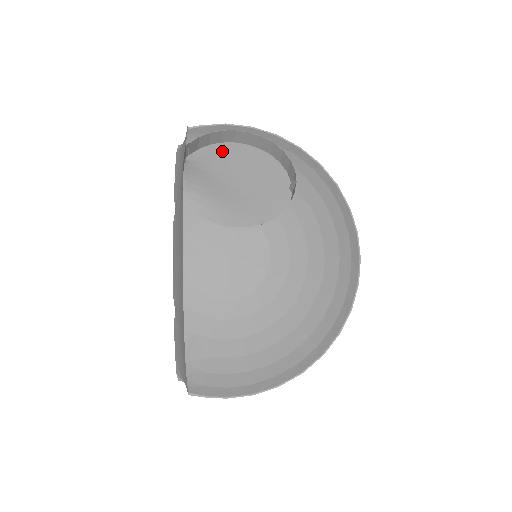
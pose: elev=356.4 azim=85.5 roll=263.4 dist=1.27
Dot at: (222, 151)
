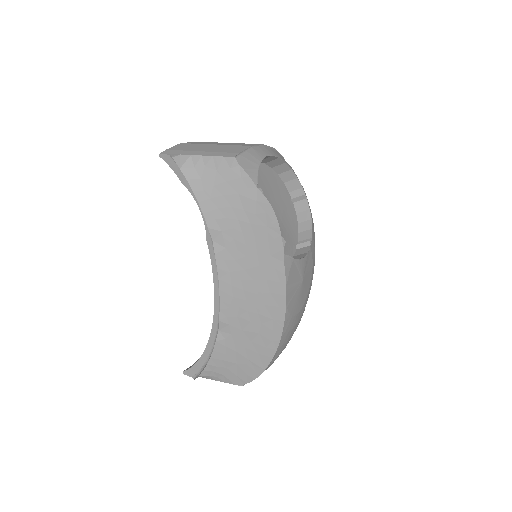
Dot at: occluded
